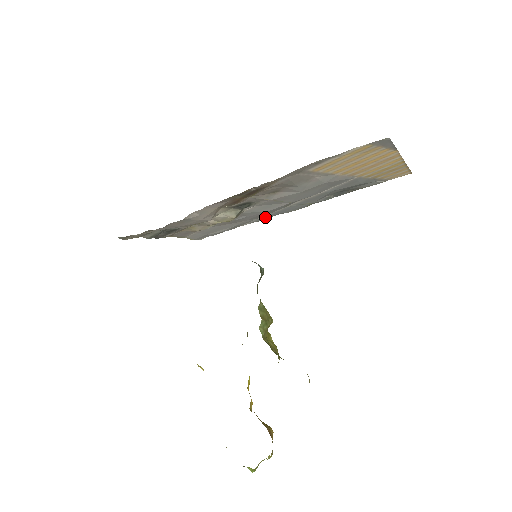
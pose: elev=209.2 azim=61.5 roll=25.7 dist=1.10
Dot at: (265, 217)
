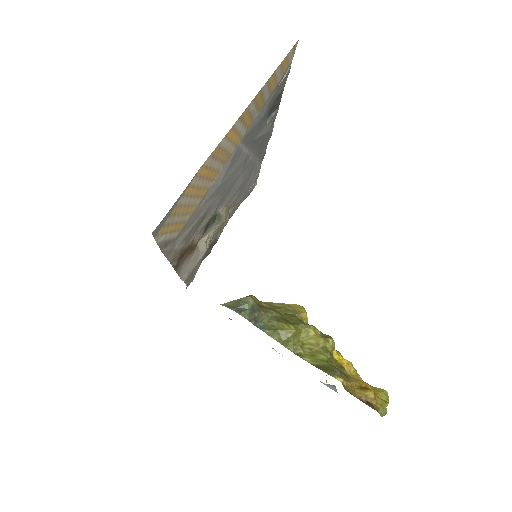
Dot at: (261, 156)
